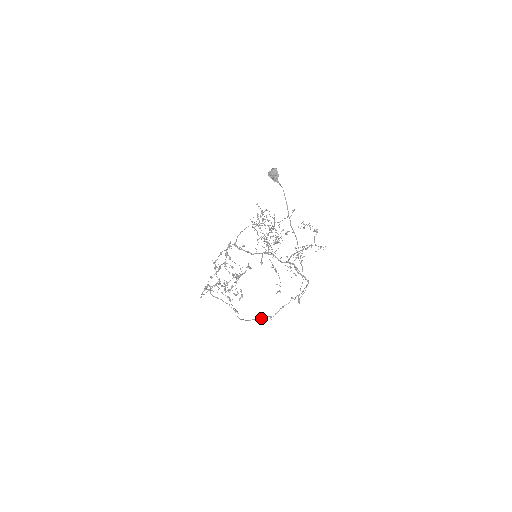
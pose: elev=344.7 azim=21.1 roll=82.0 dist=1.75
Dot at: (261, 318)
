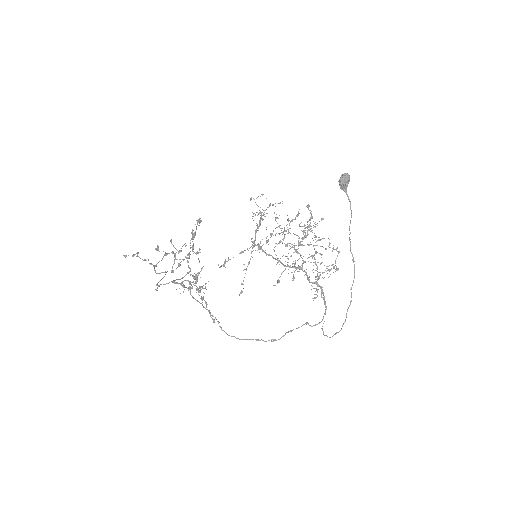
Dot at: (262, 340)
